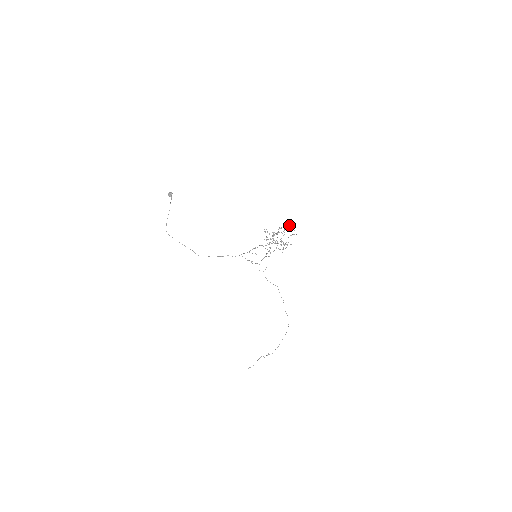
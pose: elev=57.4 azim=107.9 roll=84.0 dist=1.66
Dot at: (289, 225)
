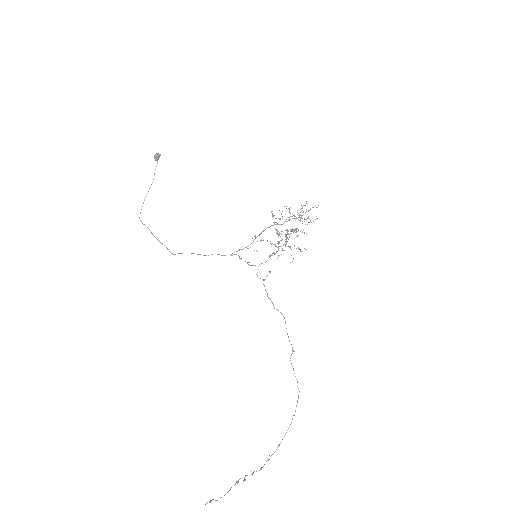
Dot at: (310, 208)
